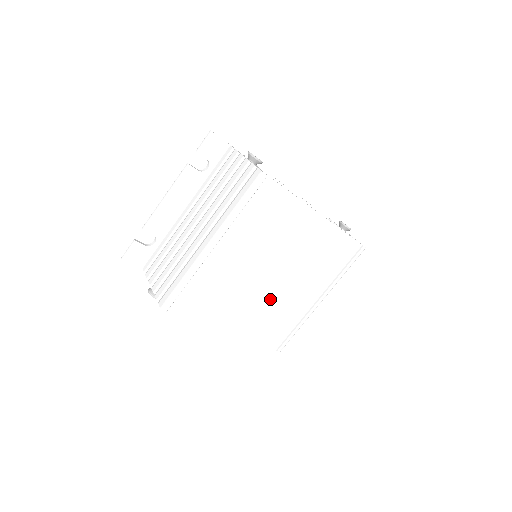
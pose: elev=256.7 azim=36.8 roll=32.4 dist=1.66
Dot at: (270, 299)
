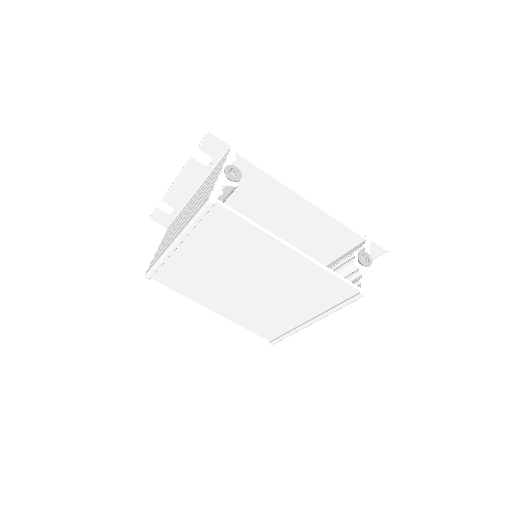
Dot at: (251, 302)
